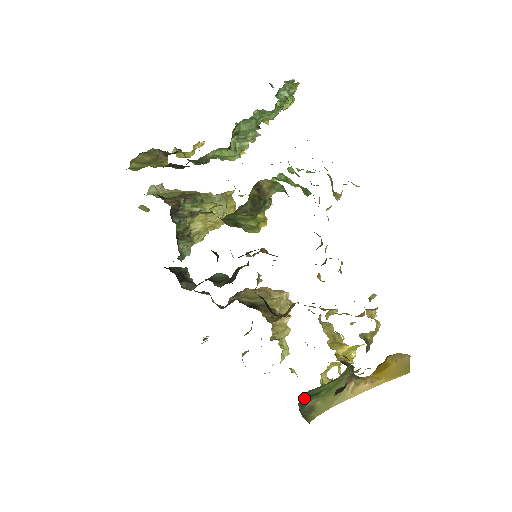
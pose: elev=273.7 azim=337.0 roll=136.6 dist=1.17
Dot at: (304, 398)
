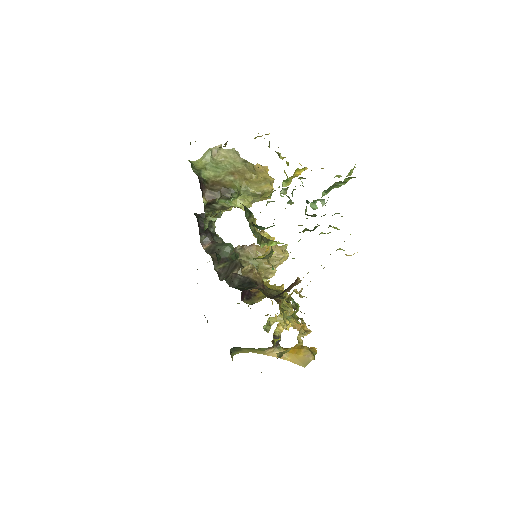
Dot at: (236, 347)
